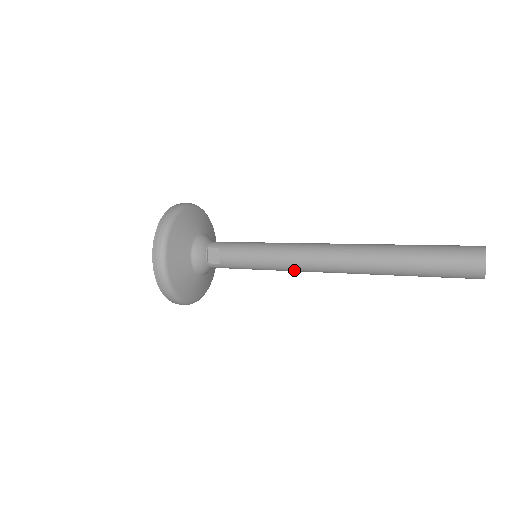
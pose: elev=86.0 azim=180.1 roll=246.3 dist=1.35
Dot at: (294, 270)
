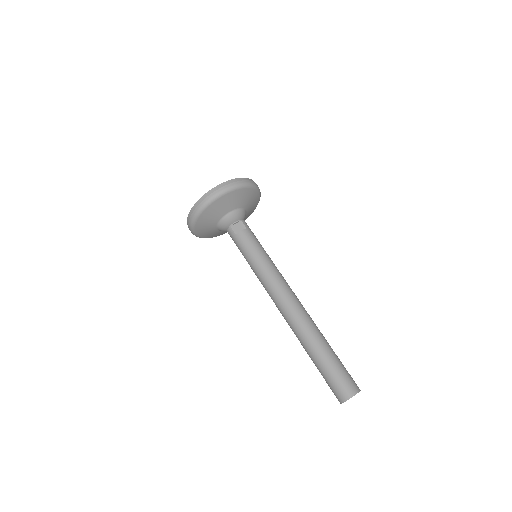
Dot at: (265, 286)
